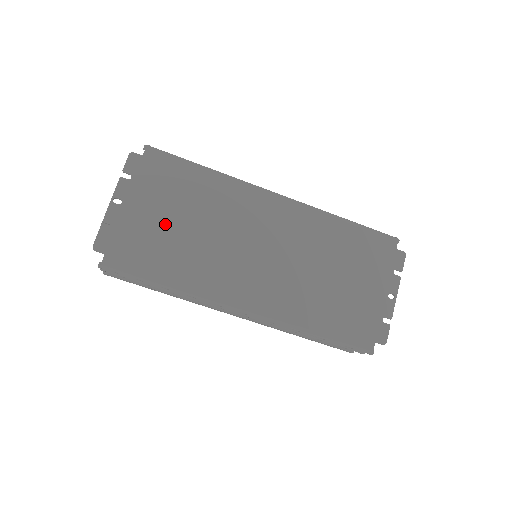
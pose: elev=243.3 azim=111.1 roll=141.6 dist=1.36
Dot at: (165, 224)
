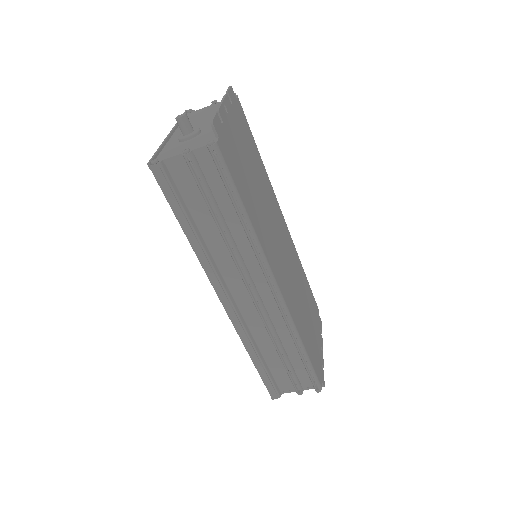
Dot at: (246, 164)
